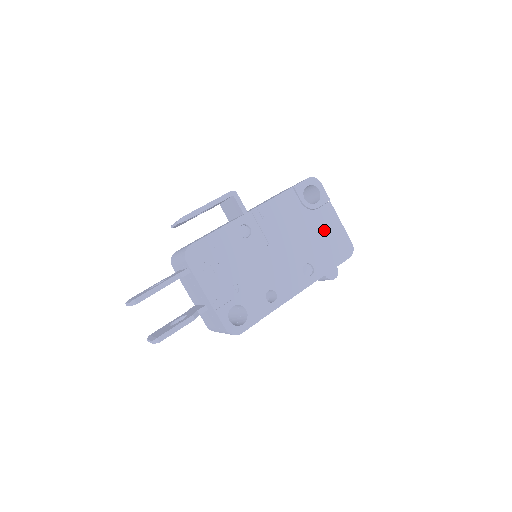
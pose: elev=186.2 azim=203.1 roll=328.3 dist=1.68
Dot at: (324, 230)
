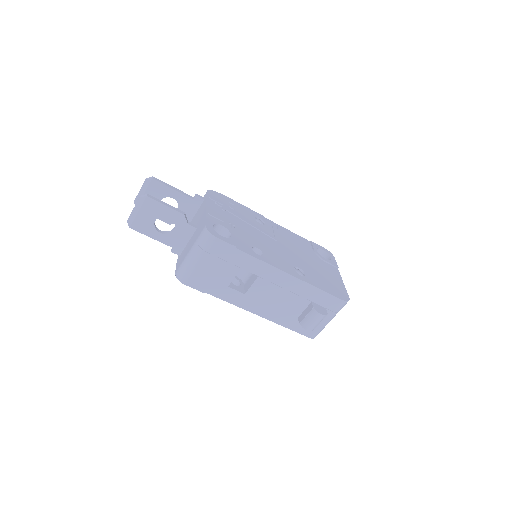
Dot at: (326, 272)
